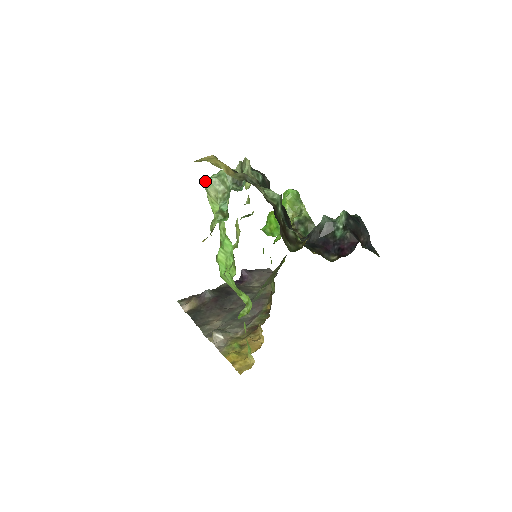
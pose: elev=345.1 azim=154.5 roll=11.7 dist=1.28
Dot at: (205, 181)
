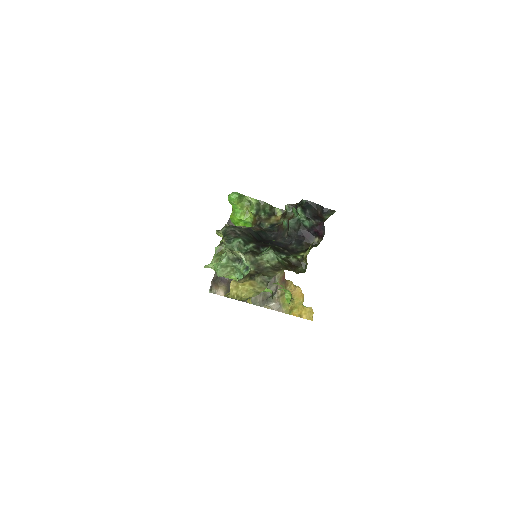
Dot at: (206, 266)
